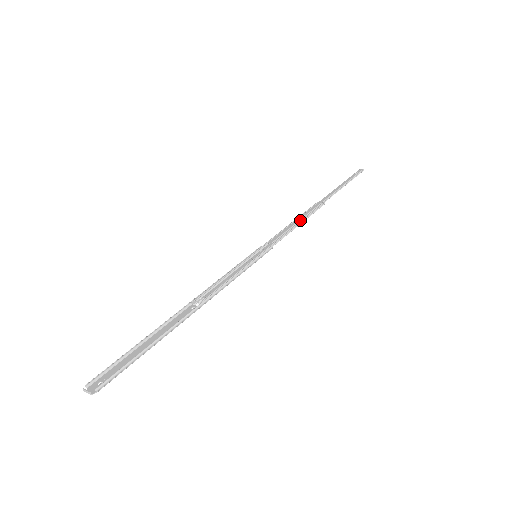
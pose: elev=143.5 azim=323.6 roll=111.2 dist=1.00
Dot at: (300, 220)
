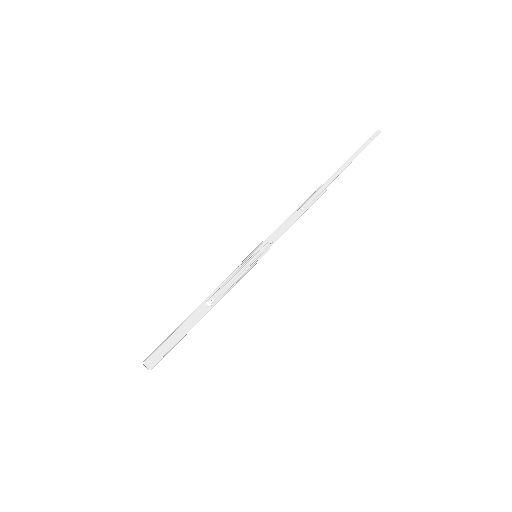
Dot at: (299, 215)
